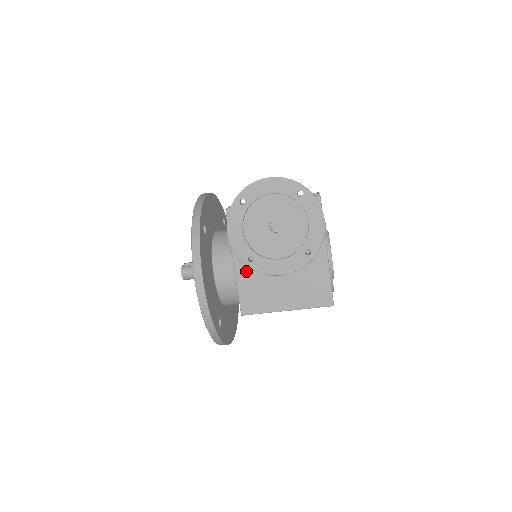
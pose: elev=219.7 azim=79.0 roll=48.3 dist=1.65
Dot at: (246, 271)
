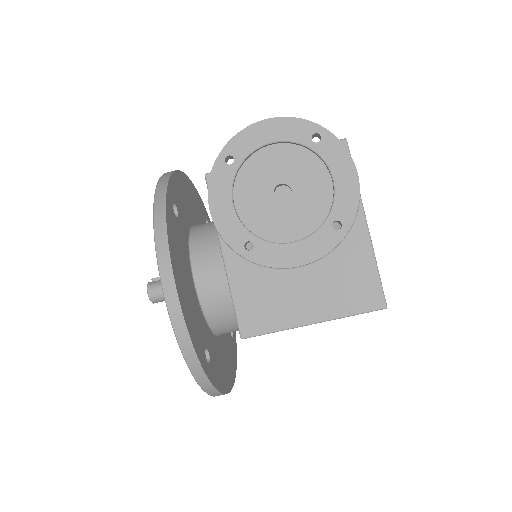
Dot at: (243, 266)
